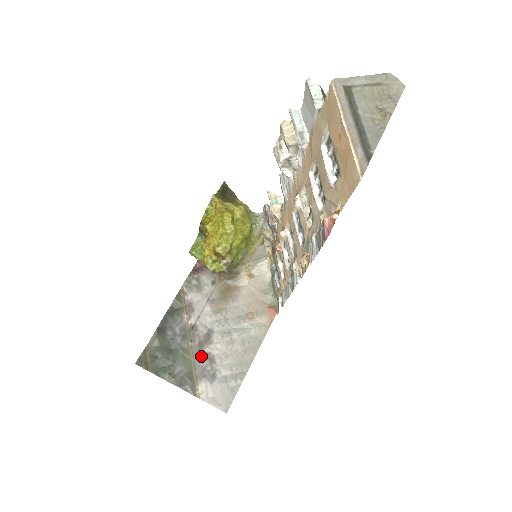
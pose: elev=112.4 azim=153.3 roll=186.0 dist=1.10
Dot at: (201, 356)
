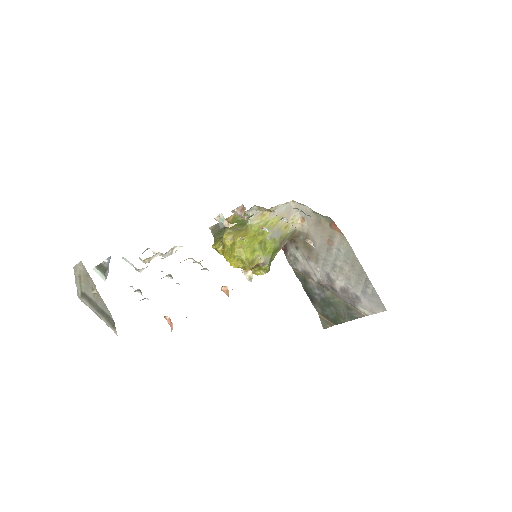
Dot at: (340, 294)
